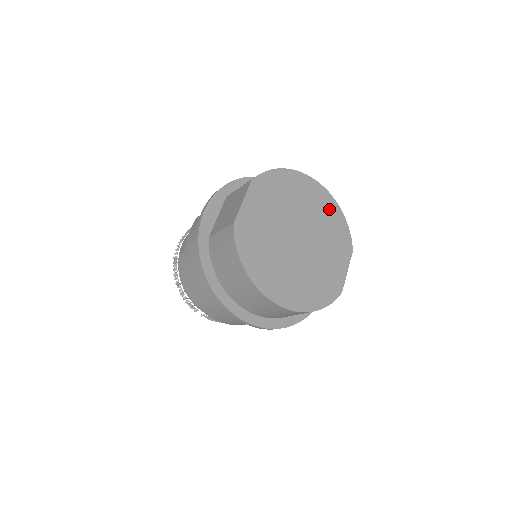
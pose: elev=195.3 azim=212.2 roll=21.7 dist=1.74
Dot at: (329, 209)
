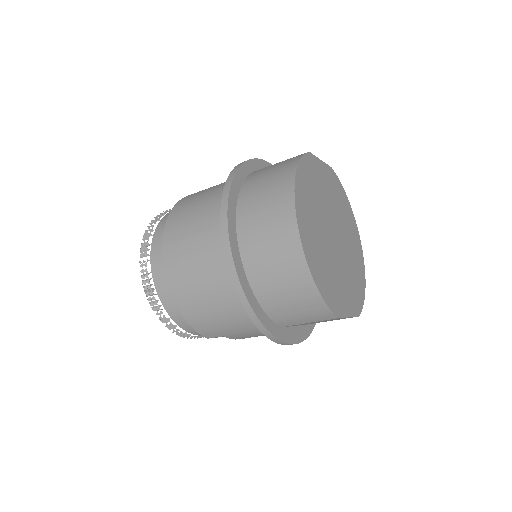
Dot at: (359, 268)
